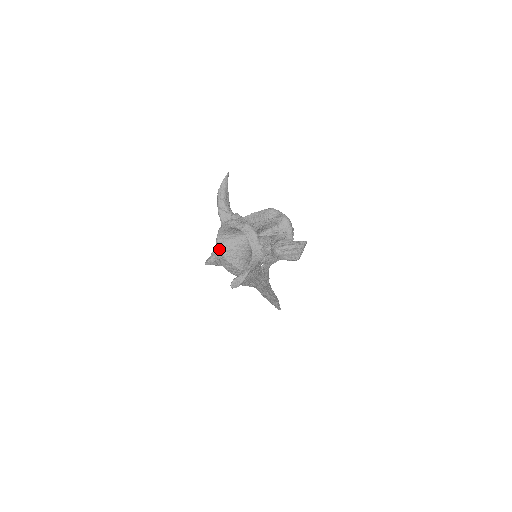
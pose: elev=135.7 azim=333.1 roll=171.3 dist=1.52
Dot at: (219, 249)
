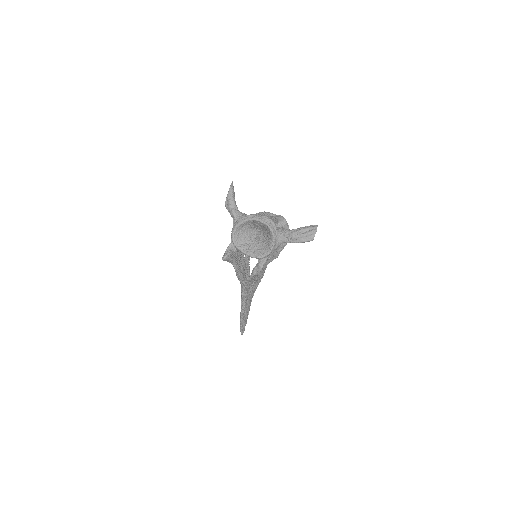
Dot at: (235, 244)
